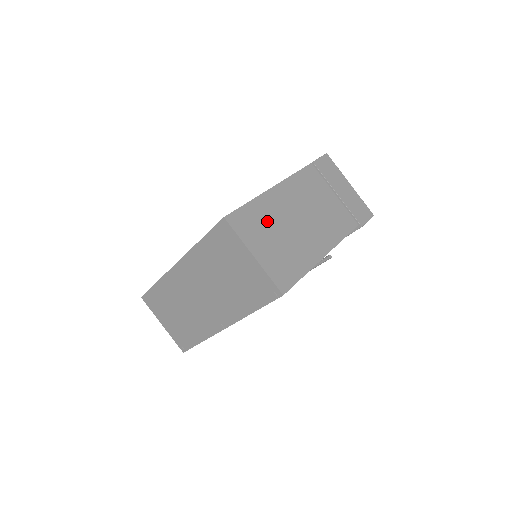
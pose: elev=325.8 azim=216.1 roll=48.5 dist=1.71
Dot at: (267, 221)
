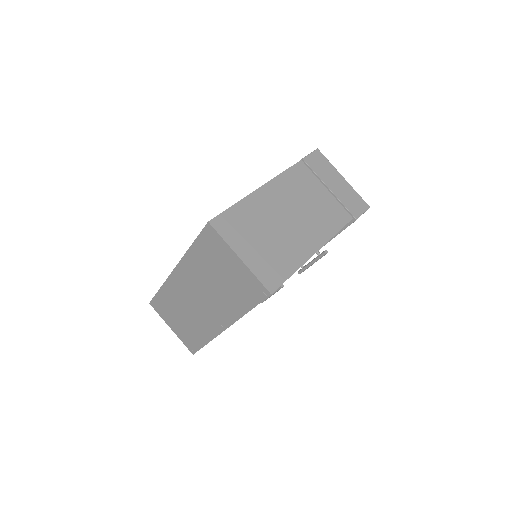
Dot at: (254, 222)
